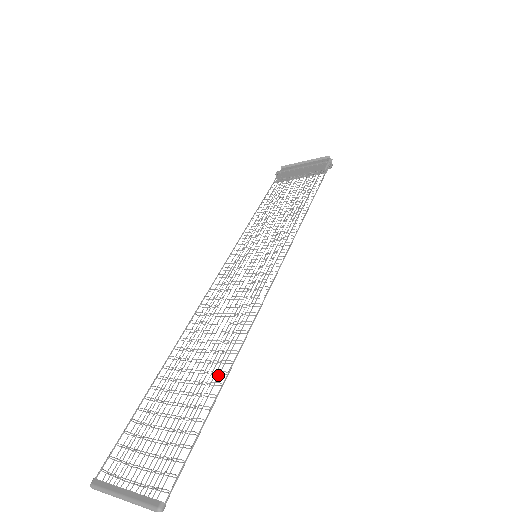
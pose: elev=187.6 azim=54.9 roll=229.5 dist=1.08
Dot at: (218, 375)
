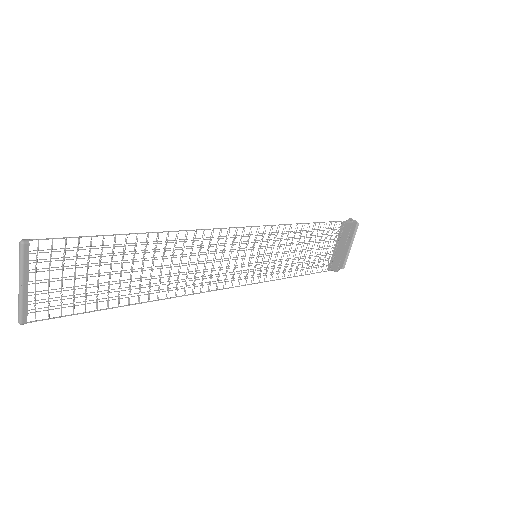
Dot at: (146, 244)
